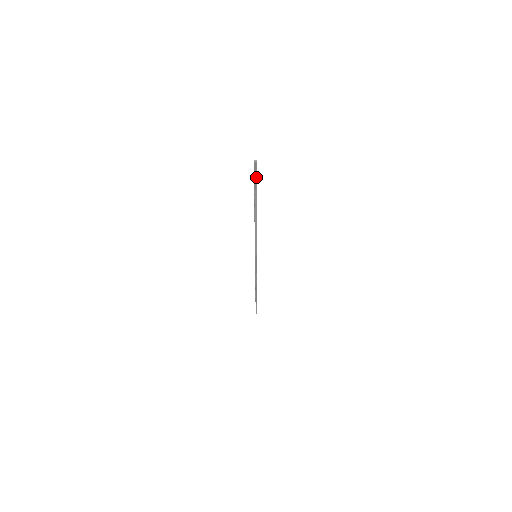
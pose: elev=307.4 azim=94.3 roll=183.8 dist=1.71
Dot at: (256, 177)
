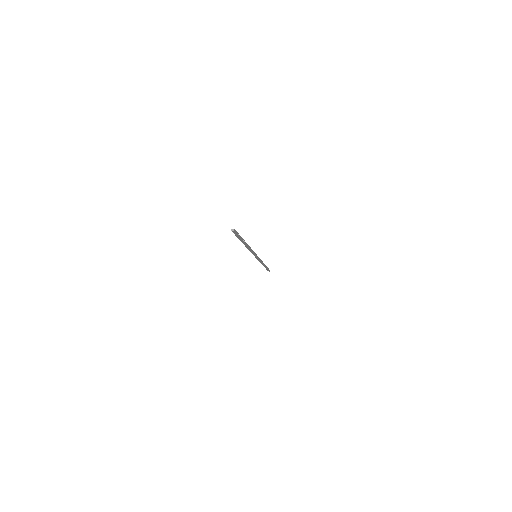
Dot at: (237, 235)
